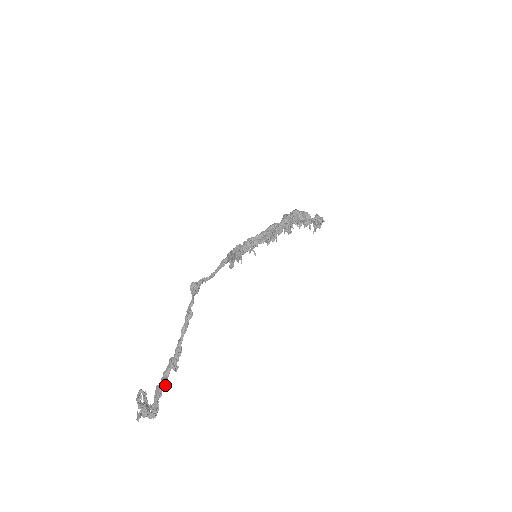
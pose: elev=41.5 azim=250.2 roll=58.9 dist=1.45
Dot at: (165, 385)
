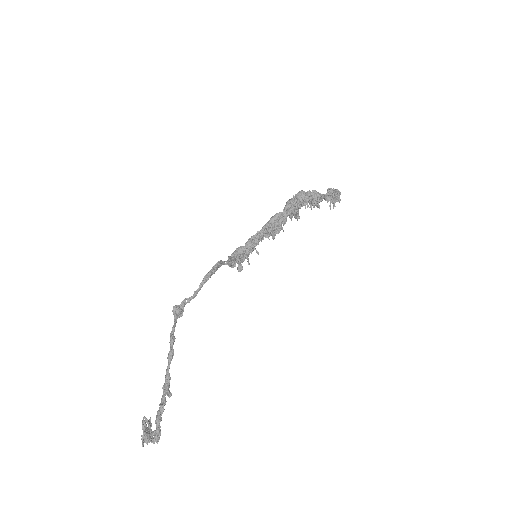
Dot at: (162, 411)
